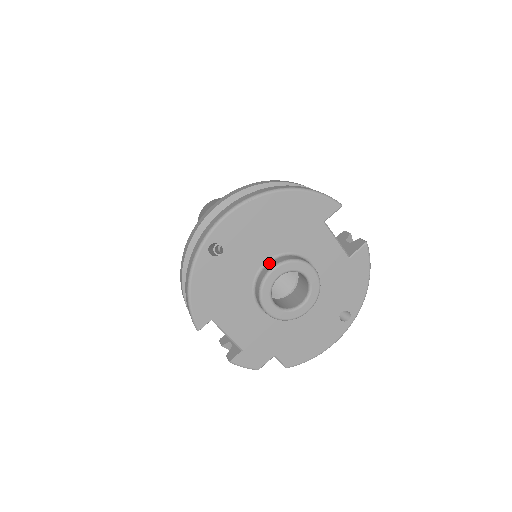
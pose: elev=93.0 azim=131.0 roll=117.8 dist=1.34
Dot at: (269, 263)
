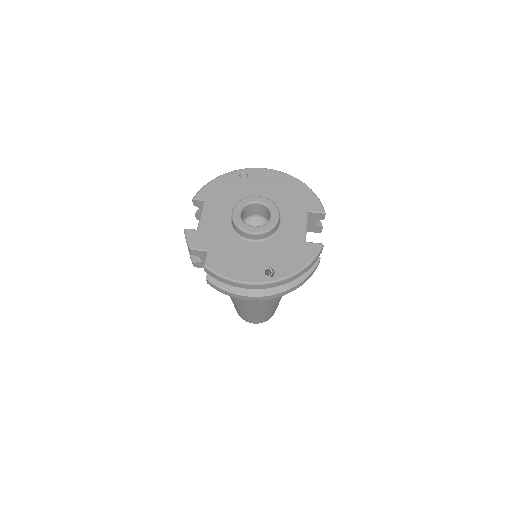
Dot at: occluded
